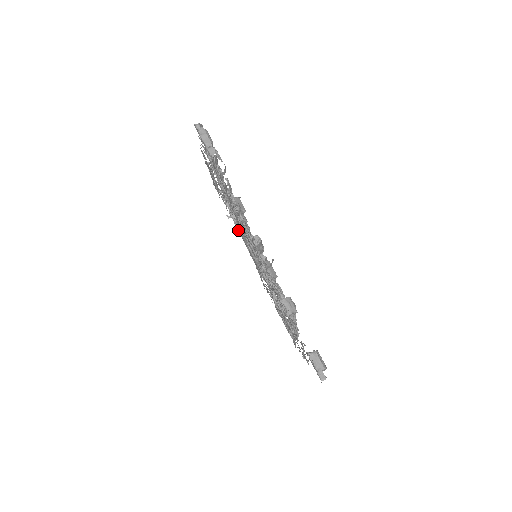
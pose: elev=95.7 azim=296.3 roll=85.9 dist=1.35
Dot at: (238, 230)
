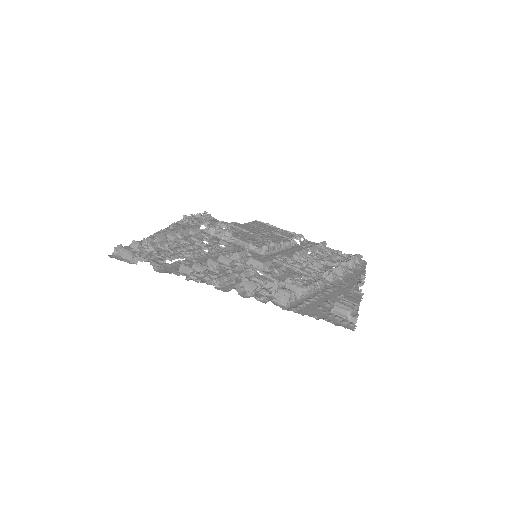
Dot at: (251, 222)
